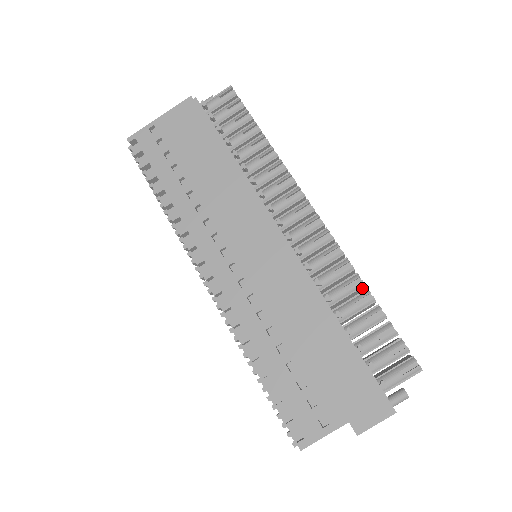
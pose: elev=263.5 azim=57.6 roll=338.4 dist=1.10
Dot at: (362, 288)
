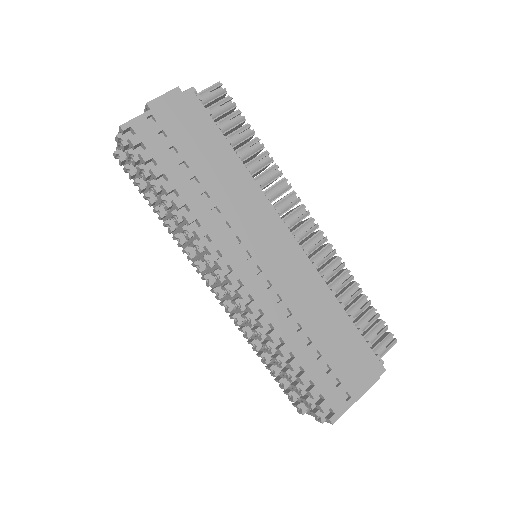
Dot at: occluded
